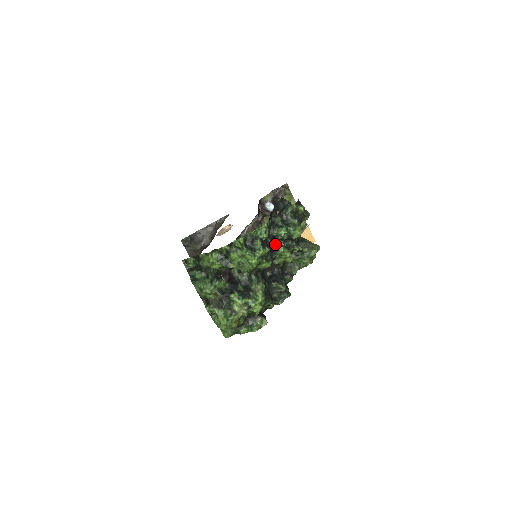
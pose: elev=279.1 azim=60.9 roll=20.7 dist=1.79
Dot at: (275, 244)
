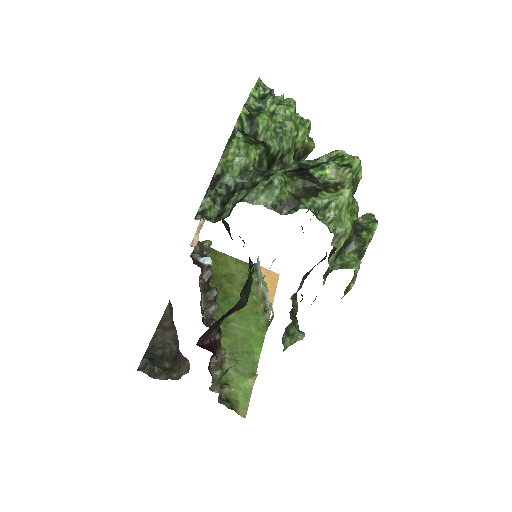
Dot at: occluded
